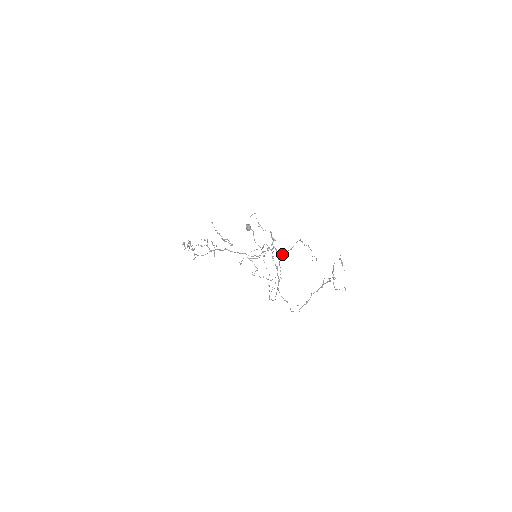
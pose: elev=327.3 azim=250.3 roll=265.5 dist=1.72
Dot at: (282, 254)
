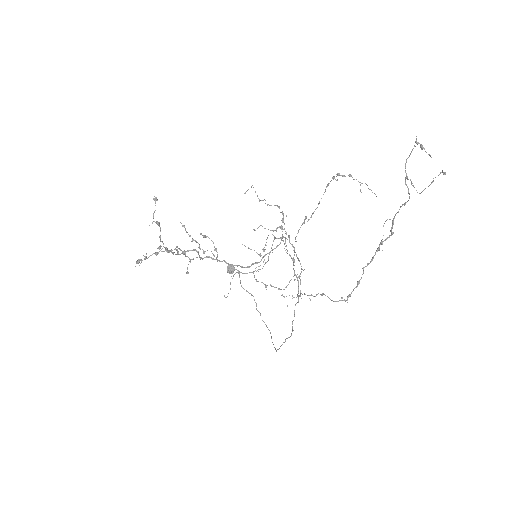
Dot at: (302, 223)
